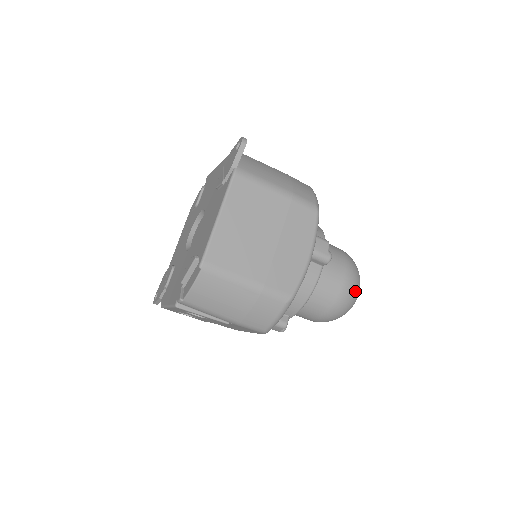
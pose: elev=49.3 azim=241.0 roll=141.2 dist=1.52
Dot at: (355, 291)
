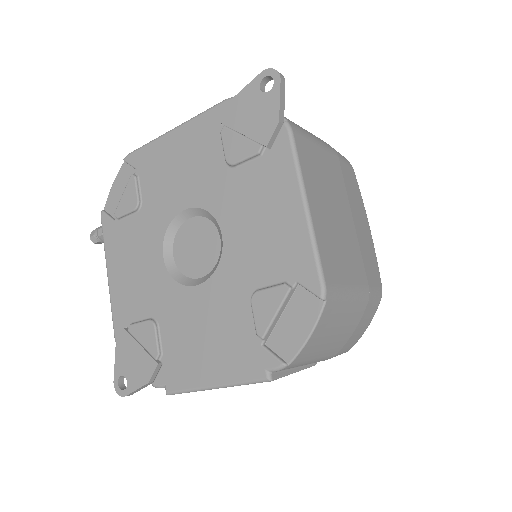
Dot at: occluded
